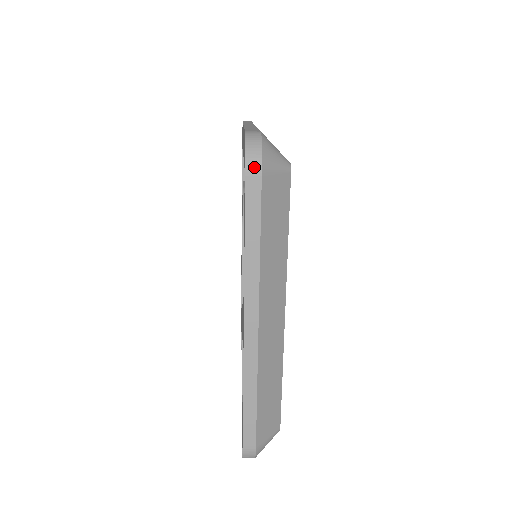
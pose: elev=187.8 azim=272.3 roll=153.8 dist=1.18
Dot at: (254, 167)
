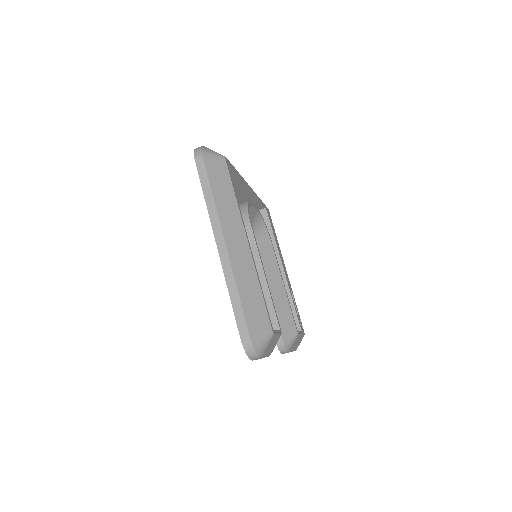
Dot at: (198, 156)
